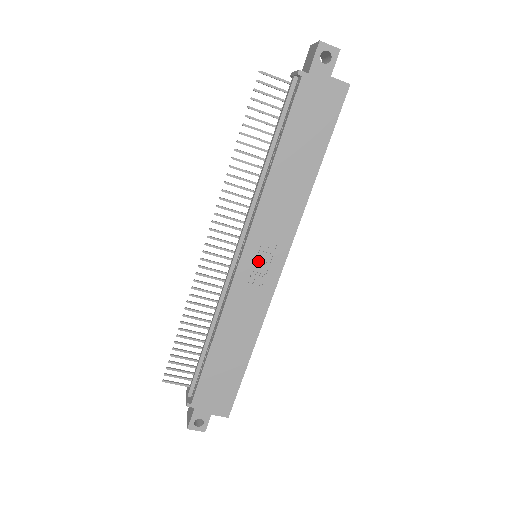
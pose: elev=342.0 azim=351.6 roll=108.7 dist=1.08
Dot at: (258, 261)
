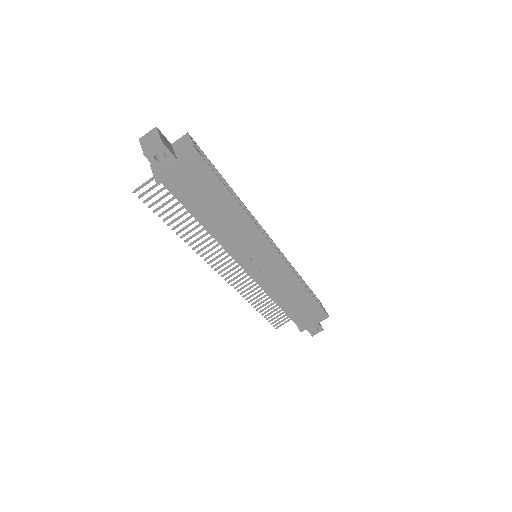
Dot at: (260, 265)
